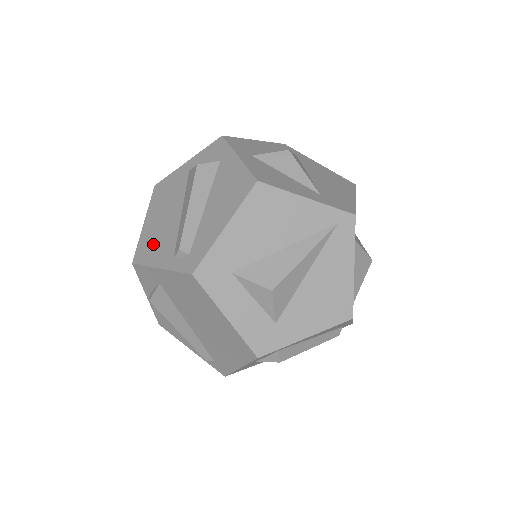
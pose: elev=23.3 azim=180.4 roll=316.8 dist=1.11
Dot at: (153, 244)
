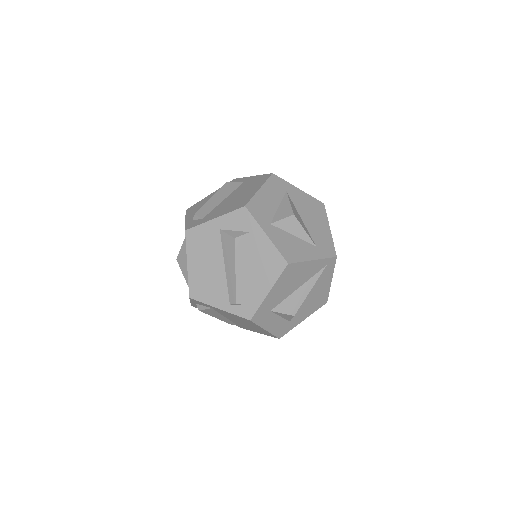
Dot at: (205, 287)
